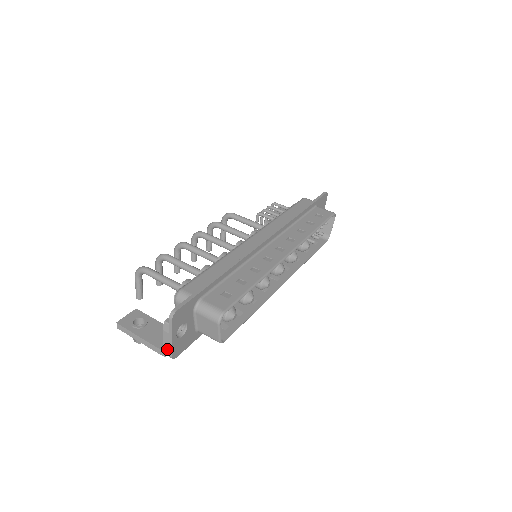
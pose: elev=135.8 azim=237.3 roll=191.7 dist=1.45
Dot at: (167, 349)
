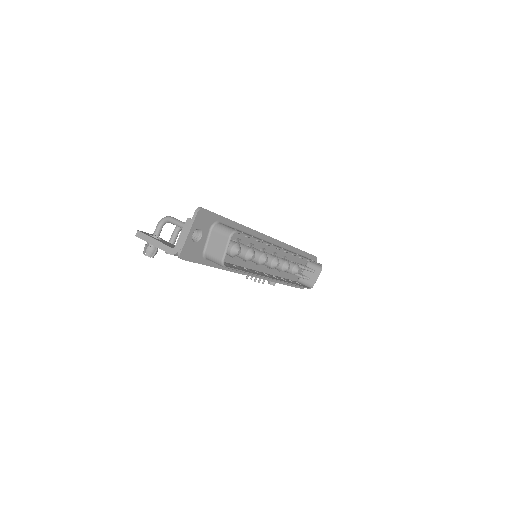
Dot at: (179, 245)
